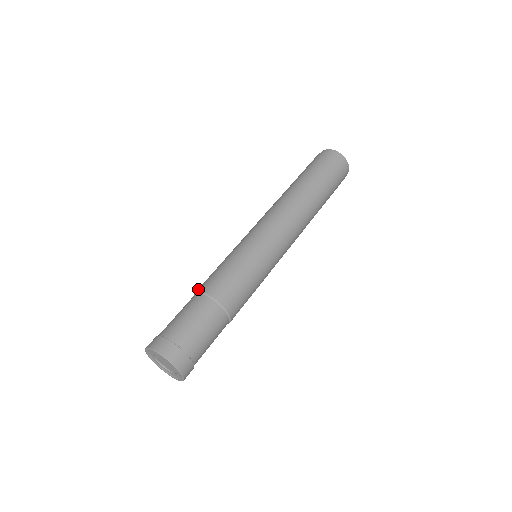
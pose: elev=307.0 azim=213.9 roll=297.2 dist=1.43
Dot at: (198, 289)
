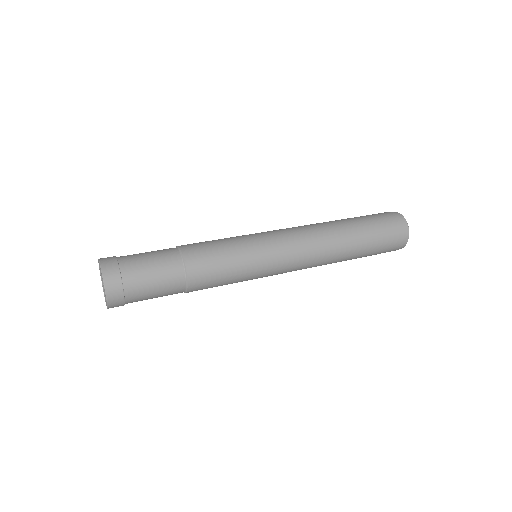
Dot at: occluded
